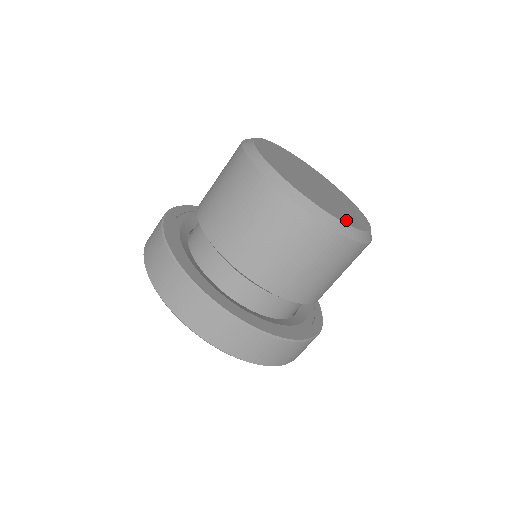
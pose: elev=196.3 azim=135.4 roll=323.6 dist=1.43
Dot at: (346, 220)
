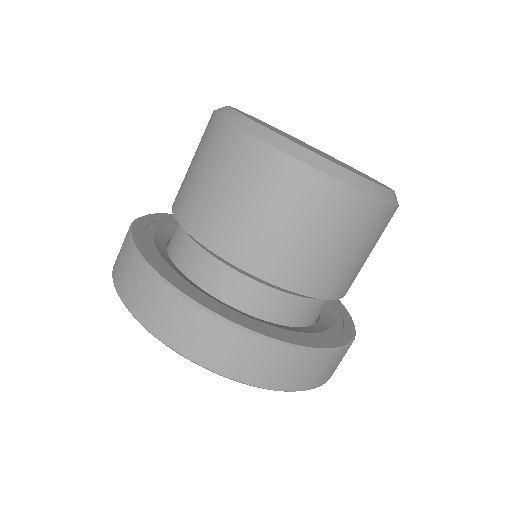
Dot at: (334, 162)
